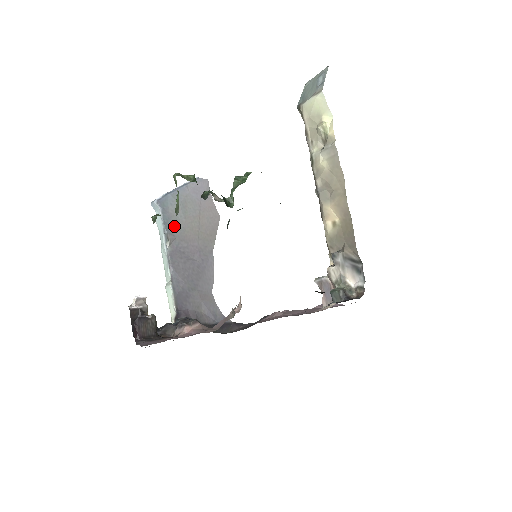
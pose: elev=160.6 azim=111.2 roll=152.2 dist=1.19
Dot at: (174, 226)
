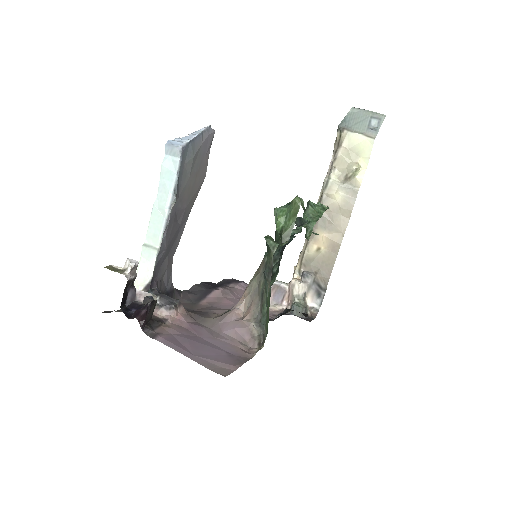
Dot at: (182, 183)
